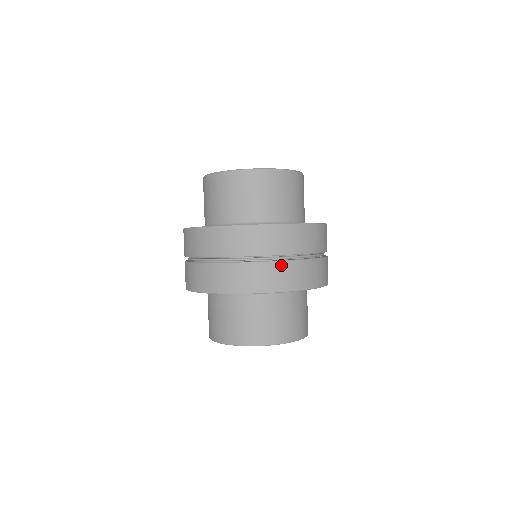
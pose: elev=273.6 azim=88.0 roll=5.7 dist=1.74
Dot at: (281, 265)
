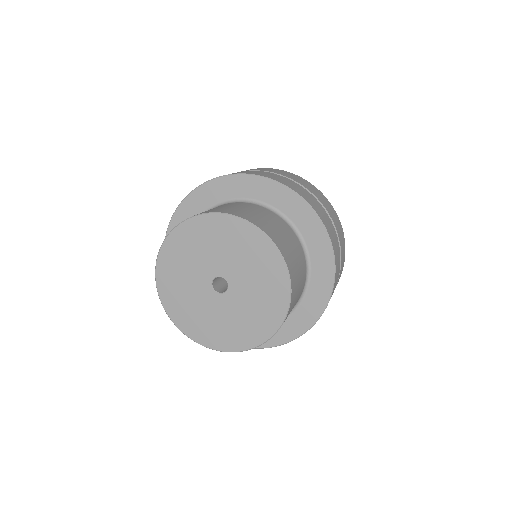
Dot at: occluded
